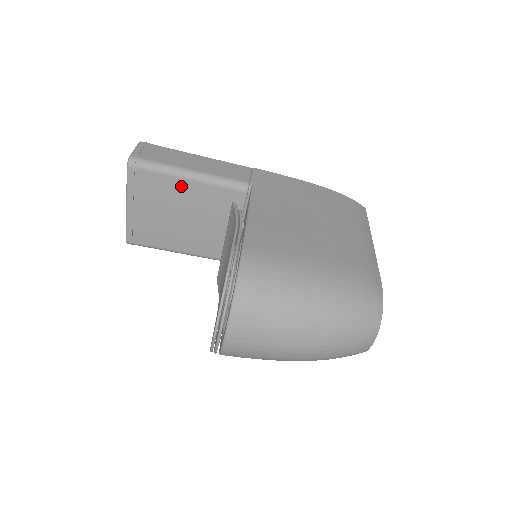
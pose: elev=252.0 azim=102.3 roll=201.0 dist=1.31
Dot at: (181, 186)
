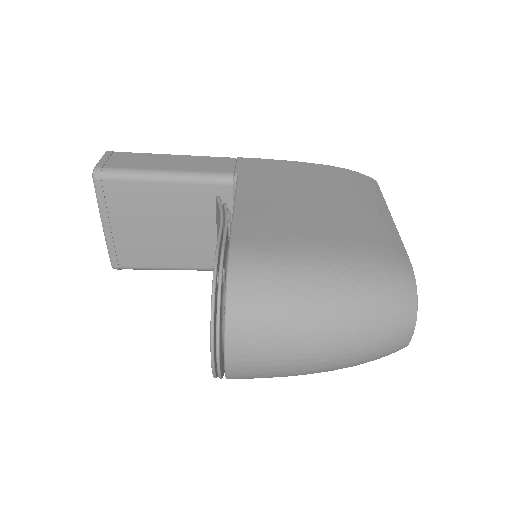
Dot at: (157, 191)
